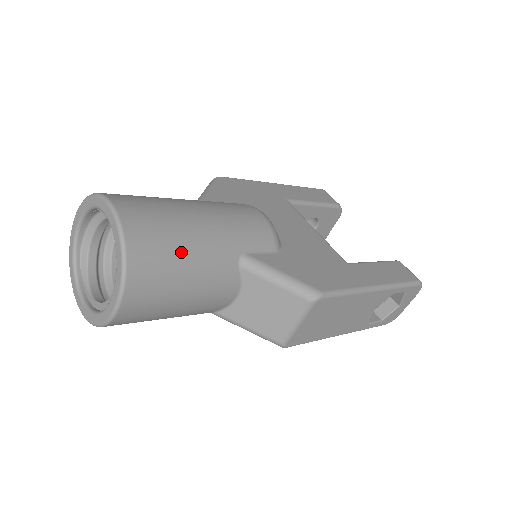
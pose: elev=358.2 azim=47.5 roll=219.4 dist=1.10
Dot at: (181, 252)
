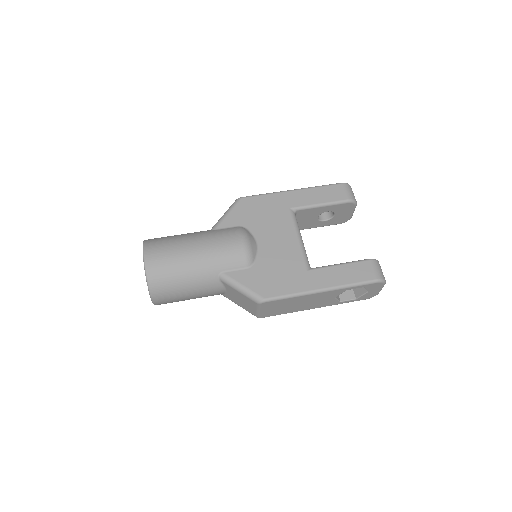
Dot at: (179, 278)
